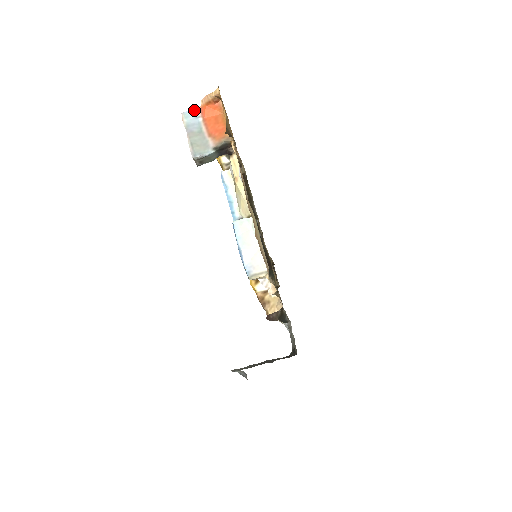
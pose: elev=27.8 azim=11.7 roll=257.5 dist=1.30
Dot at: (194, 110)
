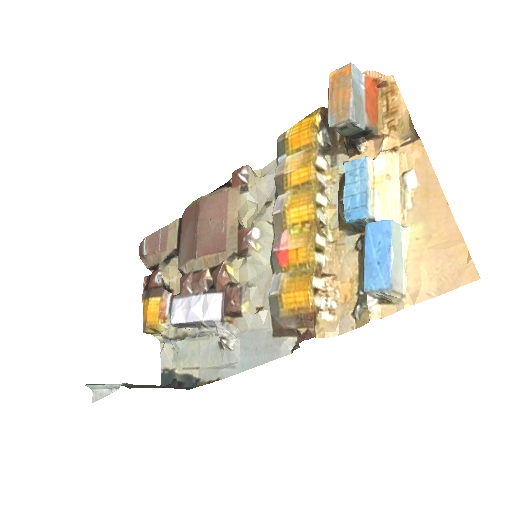
Dot at: occluded
